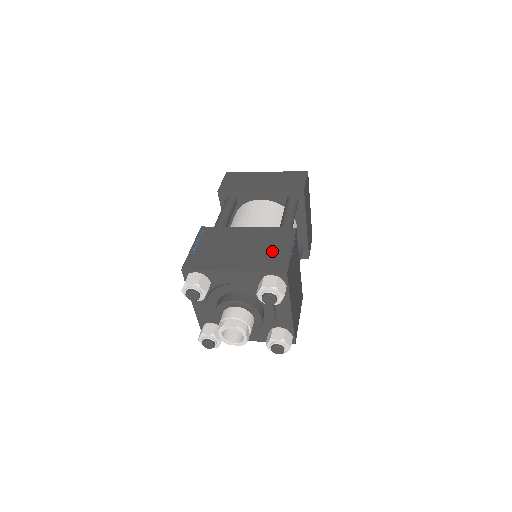
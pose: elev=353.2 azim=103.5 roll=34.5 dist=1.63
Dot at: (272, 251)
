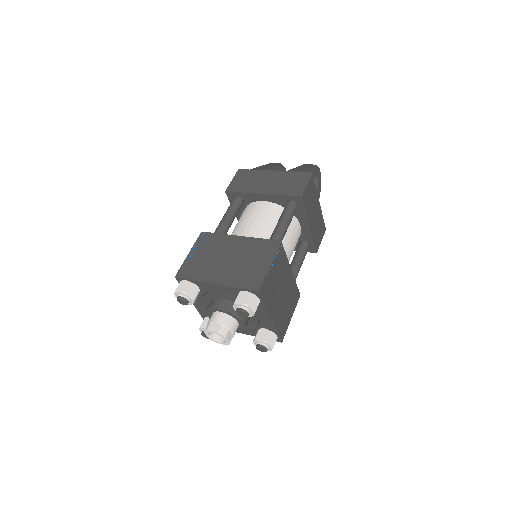
Dot at: (253, 265)
